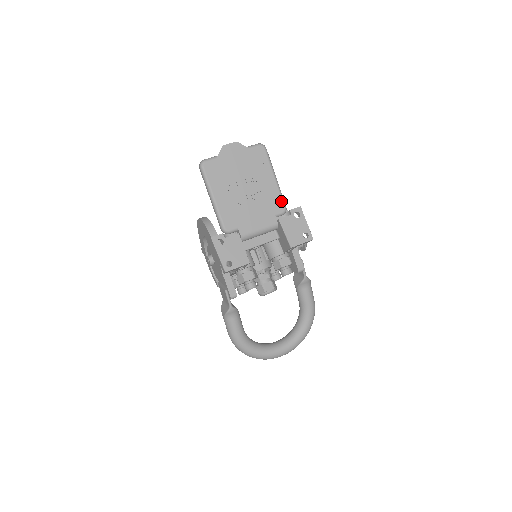
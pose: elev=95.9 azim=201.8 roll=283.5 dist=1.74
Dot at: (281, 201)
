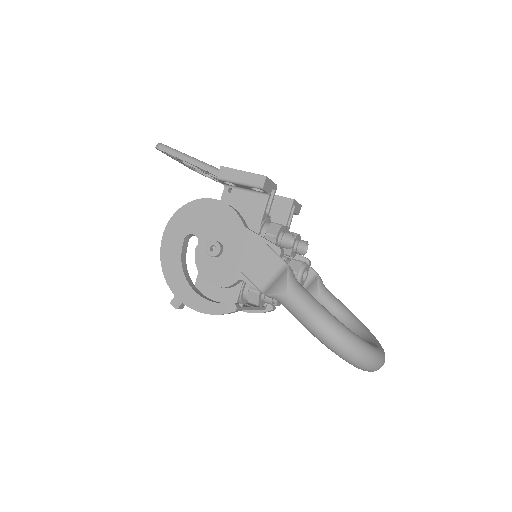
Dot at: occluded
